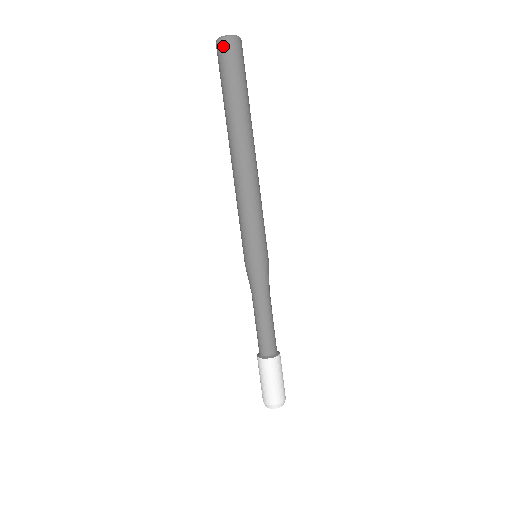
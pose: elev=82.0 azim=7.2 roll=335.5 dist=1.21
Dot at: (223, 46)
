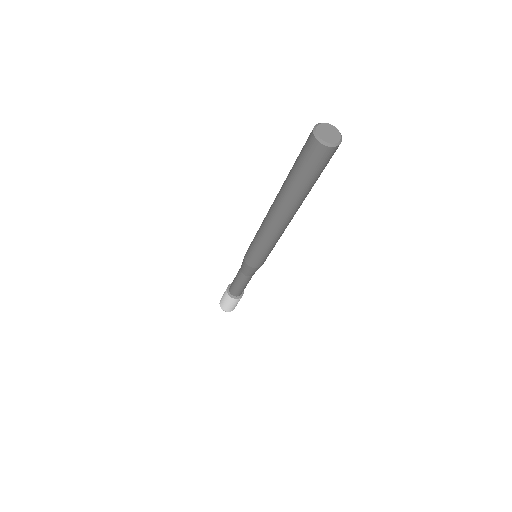
Dot at: (316, 149)
